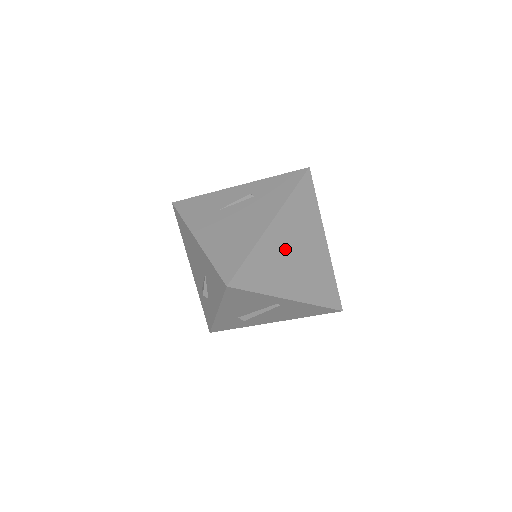
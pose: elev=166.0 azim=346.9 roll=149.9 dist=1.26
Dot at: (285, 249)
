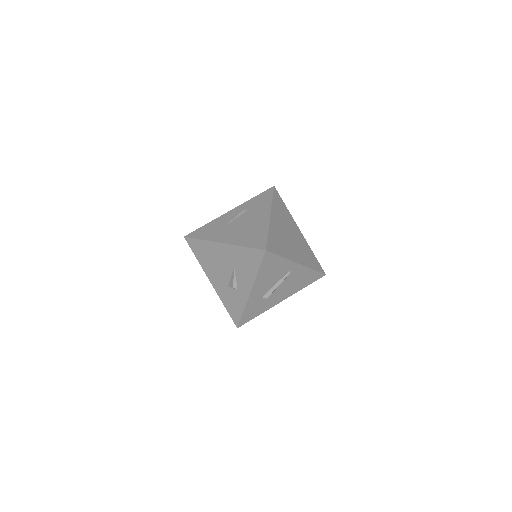
Dot at: (283, 232)
